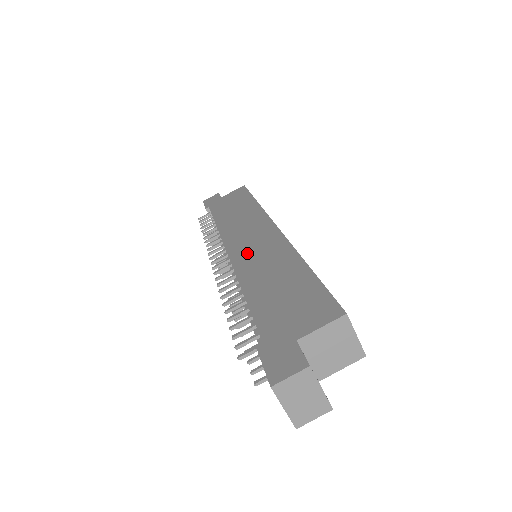
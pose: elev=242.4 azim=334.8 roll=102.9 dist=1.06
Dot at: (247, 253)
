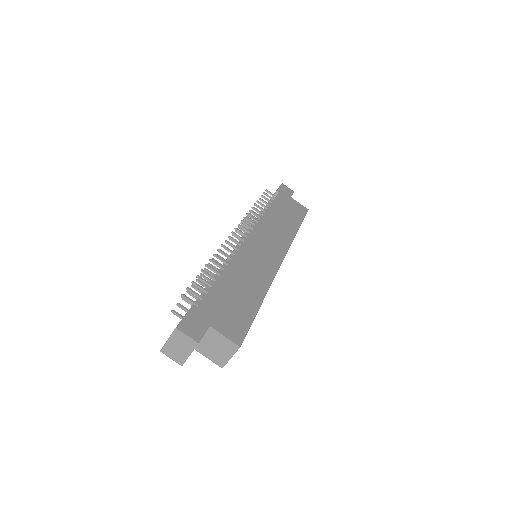
Dot at: (254, 252)
